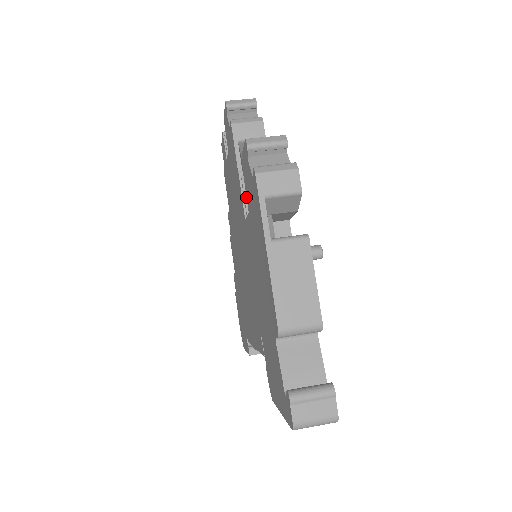
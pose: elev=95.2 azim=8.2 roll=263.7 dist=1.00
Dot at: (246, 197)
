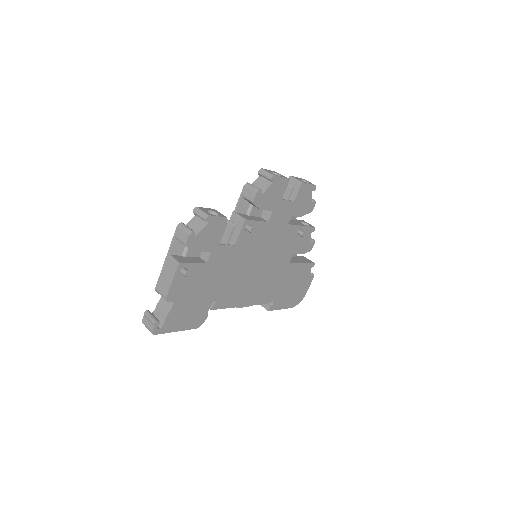
Dot at: occluded
